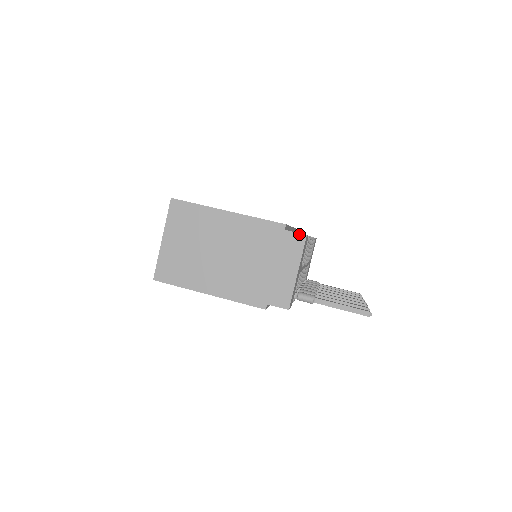
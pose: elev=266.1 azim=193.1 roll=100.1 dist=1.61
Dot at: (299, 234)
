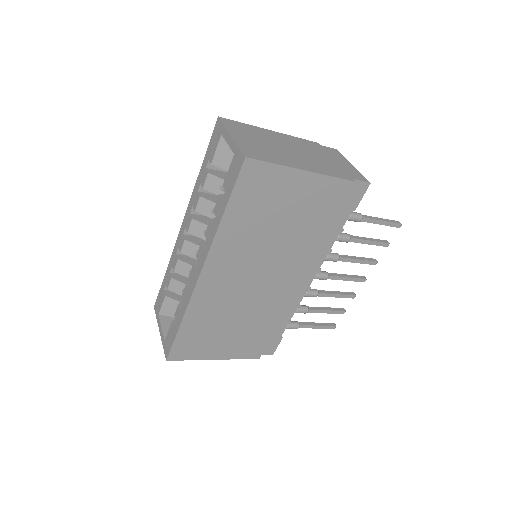
Dot at: (331, 148)
